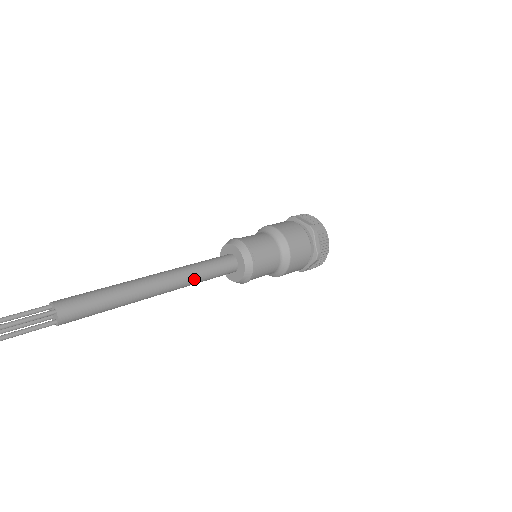
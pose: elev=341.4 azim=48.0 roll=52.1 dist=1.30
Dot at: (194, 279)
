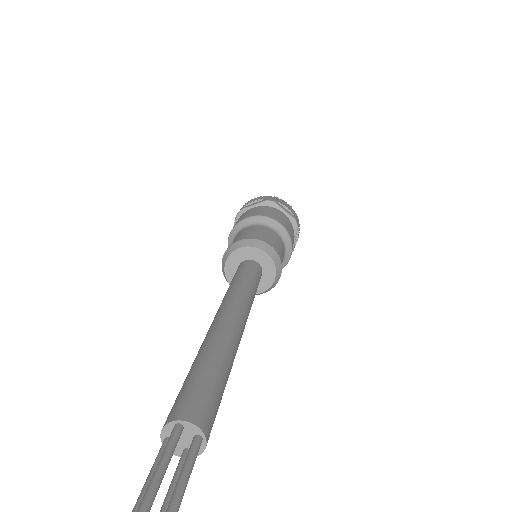
Dot at: occluded
